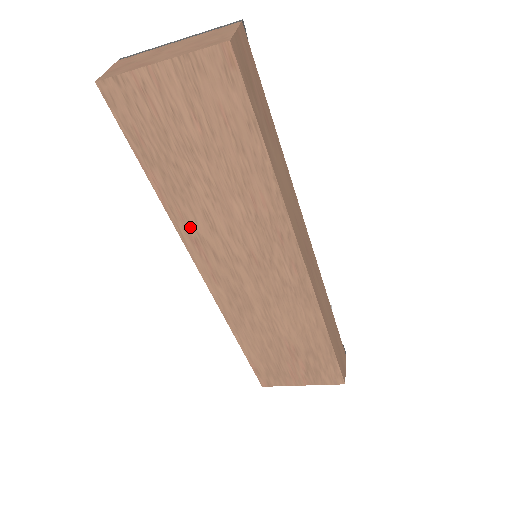
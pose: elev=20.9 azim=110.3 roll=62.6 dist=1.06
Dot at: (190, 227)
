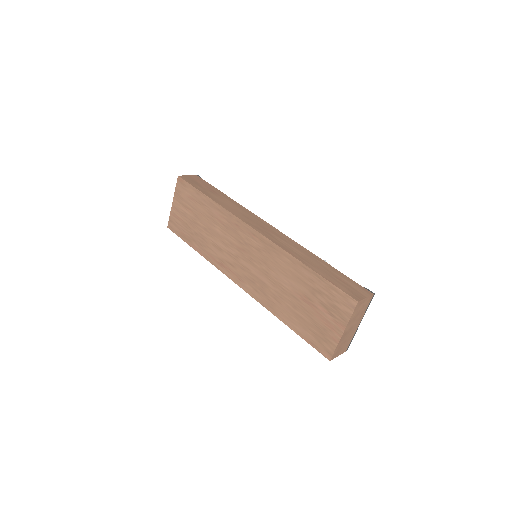
Dot at: (215, 258)
